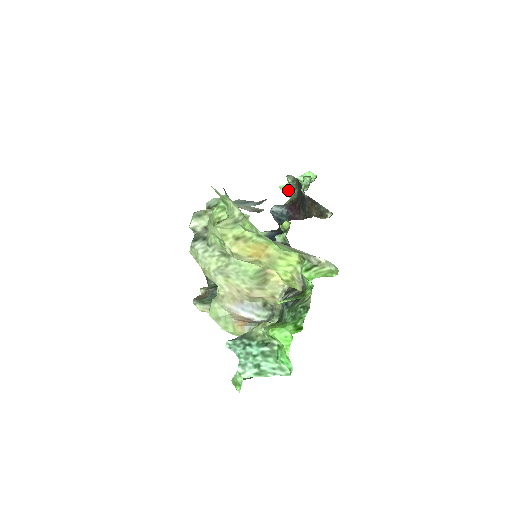
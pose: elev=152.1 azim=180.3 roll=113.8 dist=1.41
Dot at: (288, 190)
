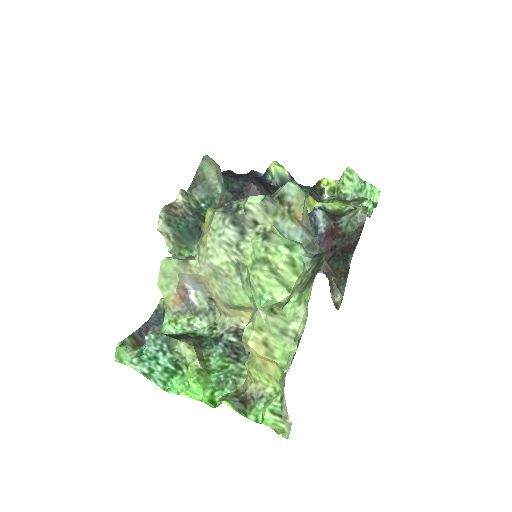
Dot at: (348, 178)
